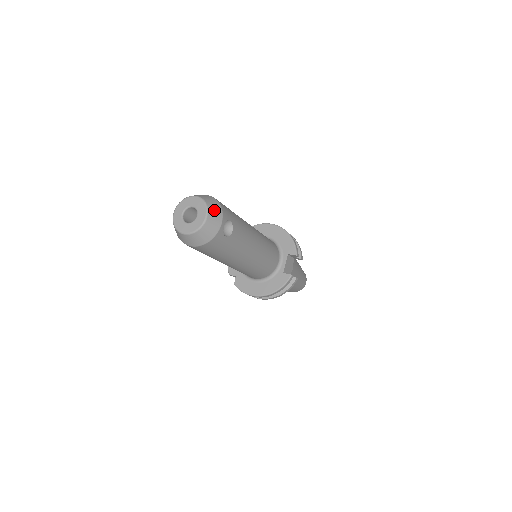
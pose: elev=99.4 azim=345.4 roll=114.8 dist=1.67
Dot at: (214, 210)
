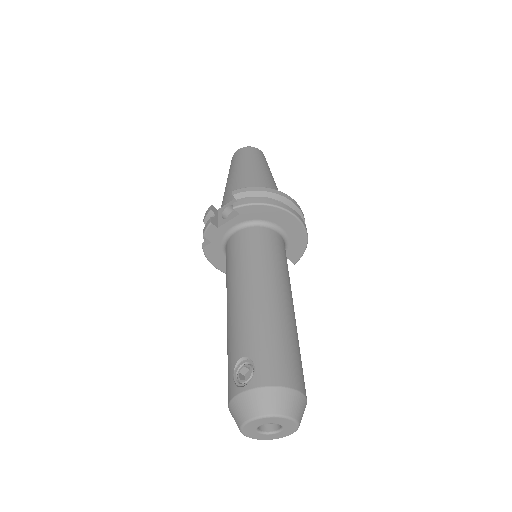
Dot at: occluded
